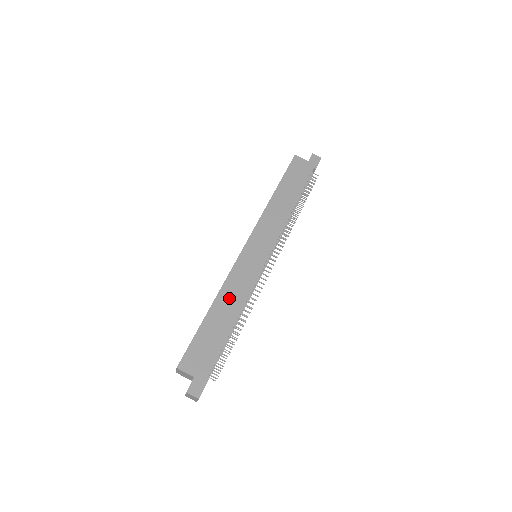
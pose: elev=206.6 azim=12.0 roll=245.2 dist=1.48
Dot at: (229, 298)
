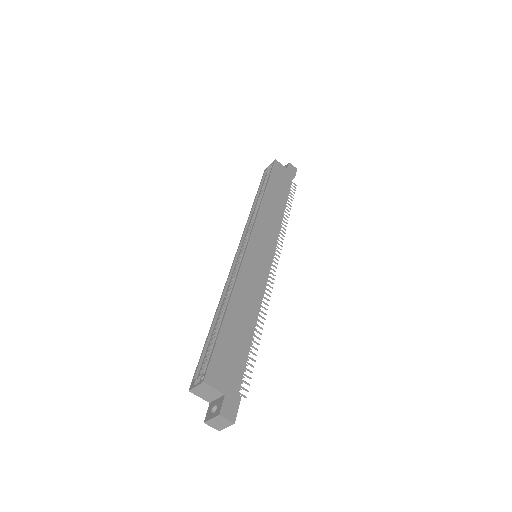
Dot at: (245, 298)
